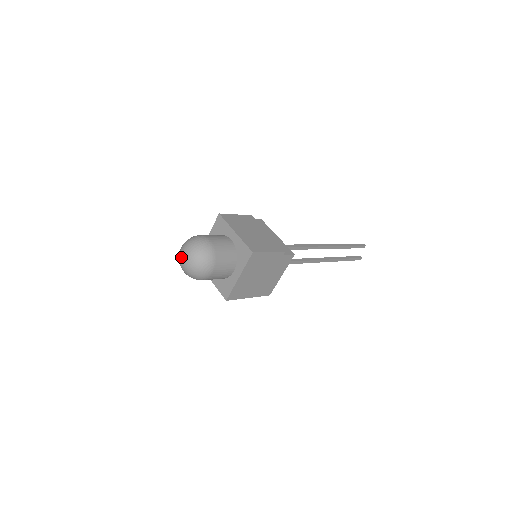
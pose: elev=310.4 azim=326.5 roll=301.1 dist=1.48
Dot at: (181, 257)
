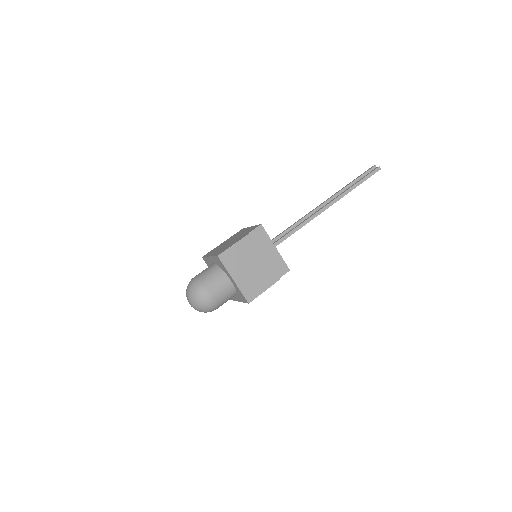
Dot at: occluded
